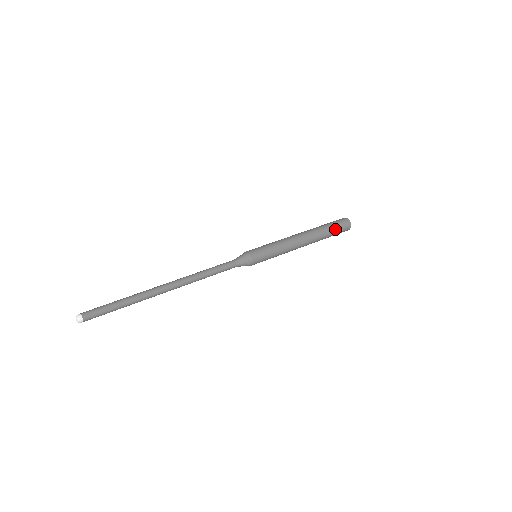
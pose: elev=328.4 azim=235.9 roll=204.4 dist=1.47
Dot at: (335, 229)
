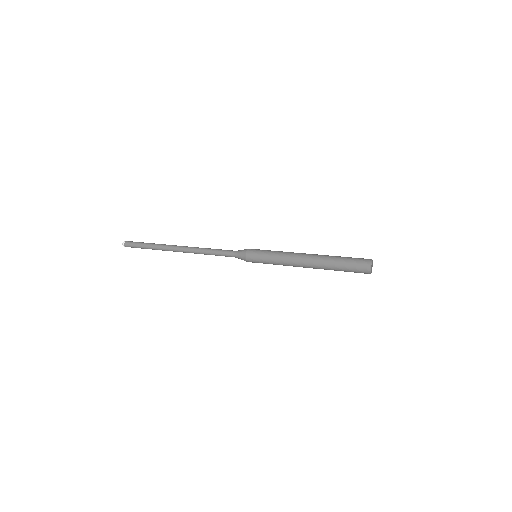
Dot at: (346, 264)
